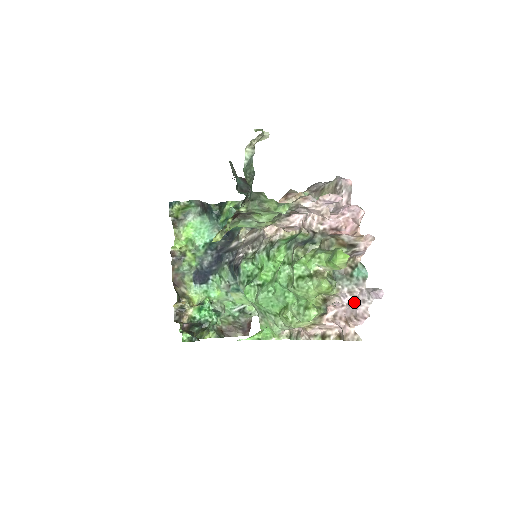
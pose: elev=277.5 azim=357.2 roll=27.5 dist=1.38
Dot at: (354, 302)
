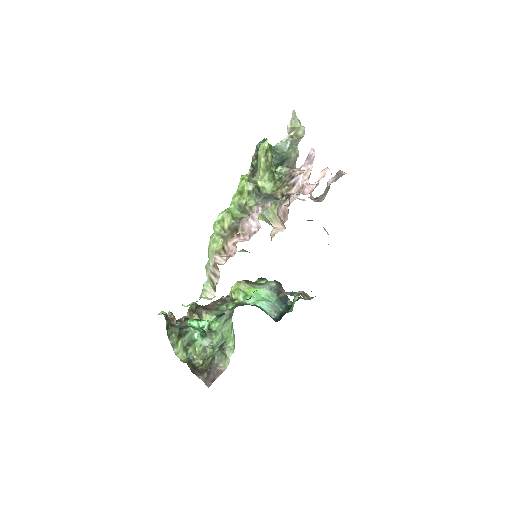
Dot at: occluded
